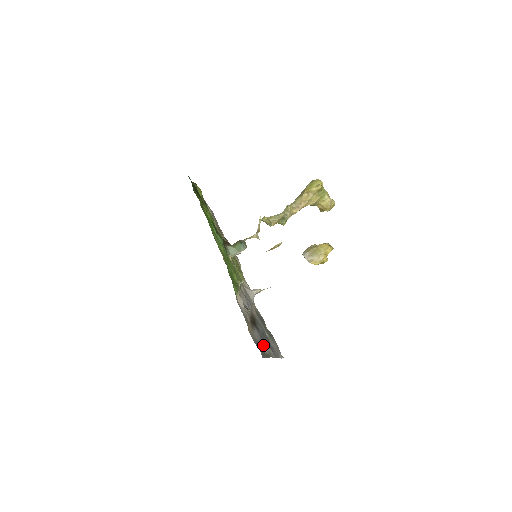
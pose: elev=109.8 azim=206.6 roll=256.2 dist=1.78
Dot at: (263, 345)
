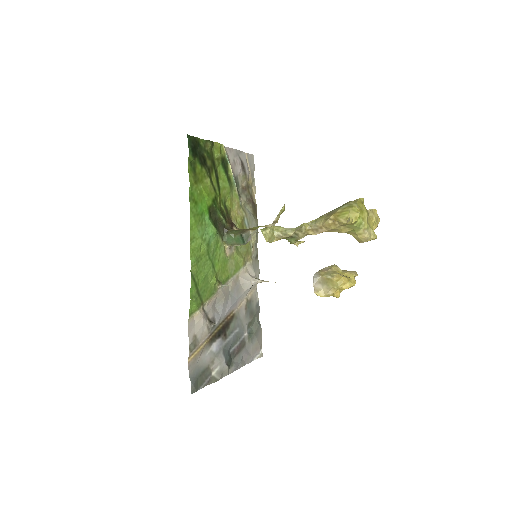
Dot at: (214, 366)
